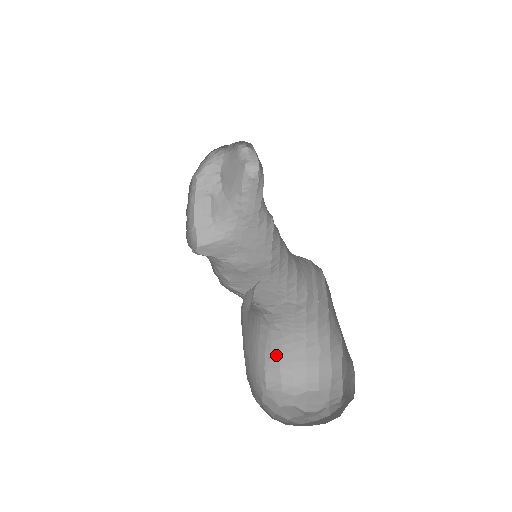
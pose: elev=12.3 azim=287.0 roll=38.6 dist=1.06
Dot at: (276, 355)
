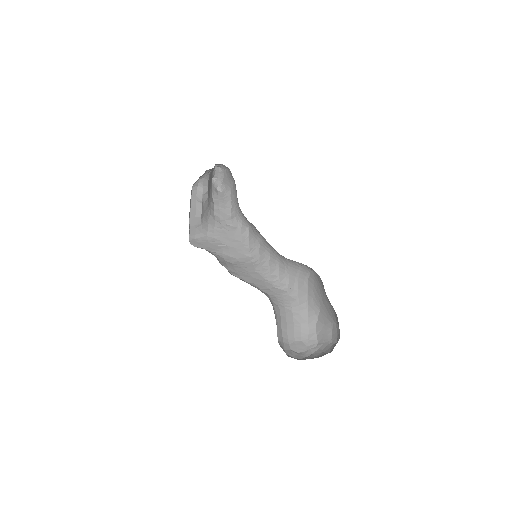
Dot at: (279, 320)
